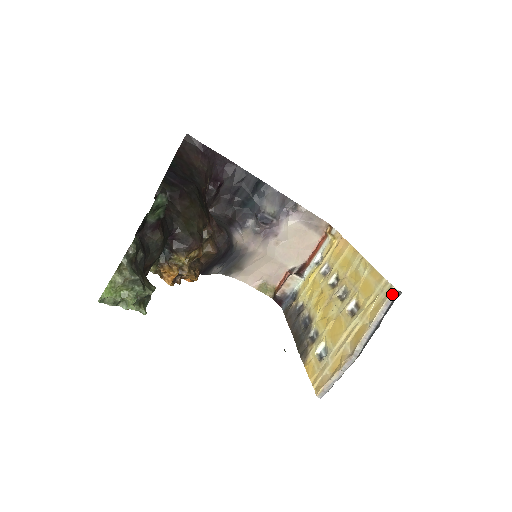
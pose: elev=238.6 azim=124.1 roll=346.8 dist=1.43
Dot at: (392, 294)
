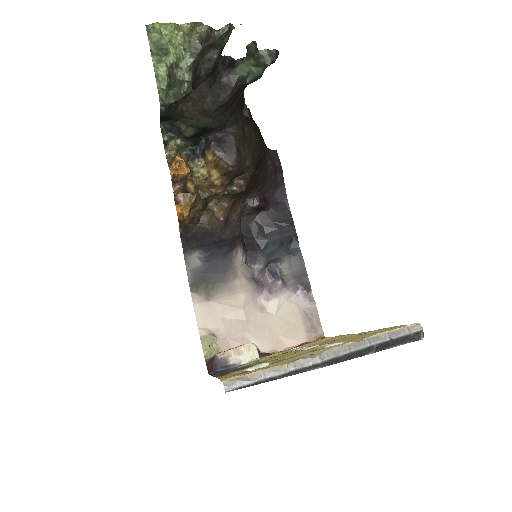
Dot at: (413, 326)
